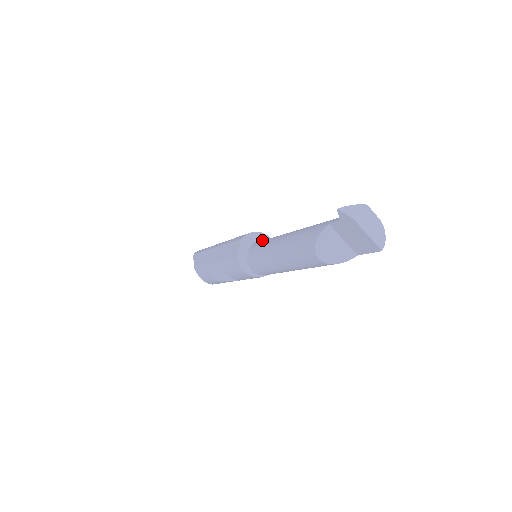
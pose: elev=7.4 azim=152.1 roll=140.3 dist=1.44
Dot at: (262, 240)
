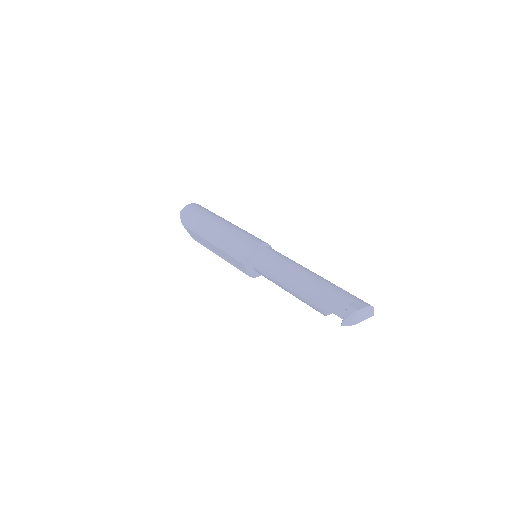
Dot at: (257, 251)
